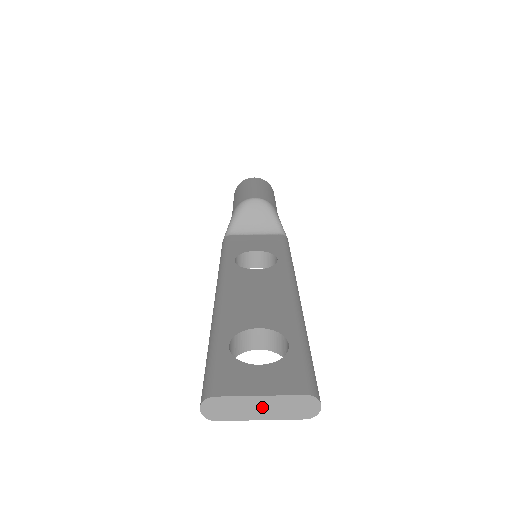
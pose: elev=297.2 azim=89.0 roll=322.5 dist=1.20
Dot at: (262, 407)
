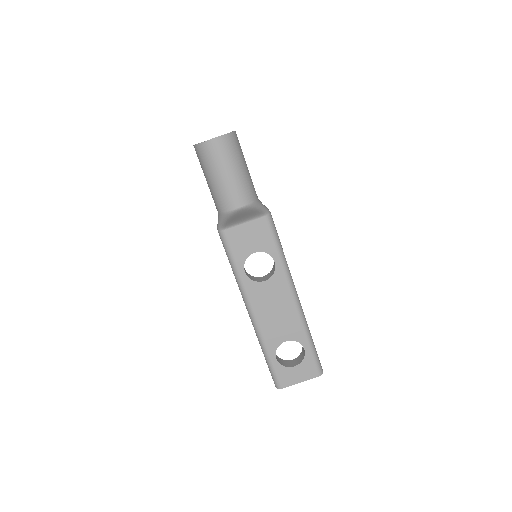
Dot at: occluded
